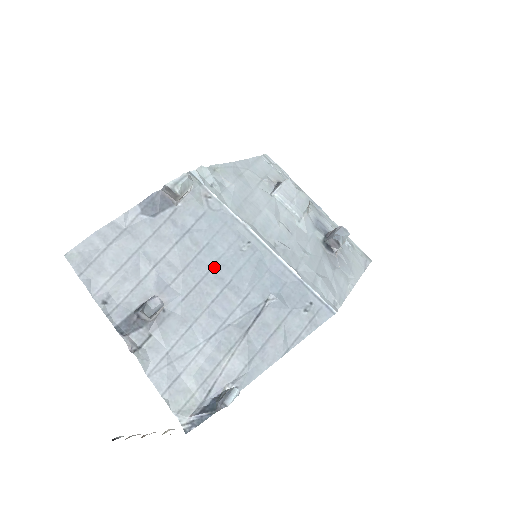
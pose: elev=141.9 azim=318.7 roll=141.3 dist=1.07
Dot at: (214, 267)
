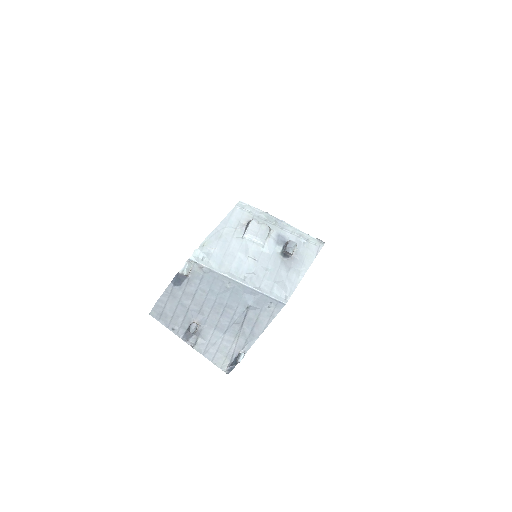
Dot at: (216, 300)
